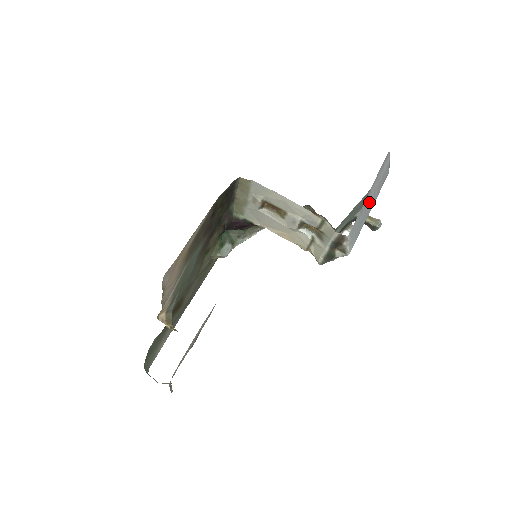
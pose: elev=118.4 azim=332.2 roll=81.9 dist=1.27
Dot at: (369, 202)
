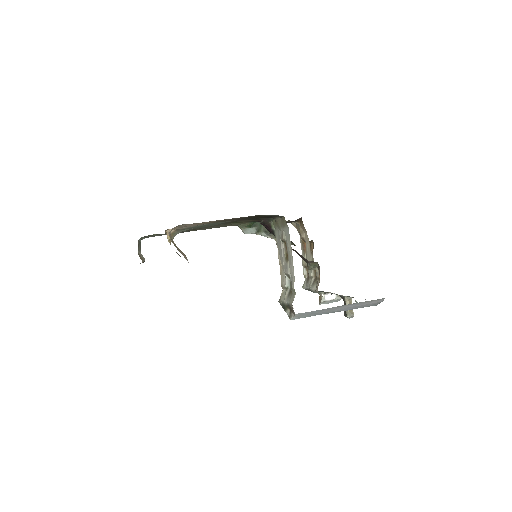
Dot at: (336, 309)
